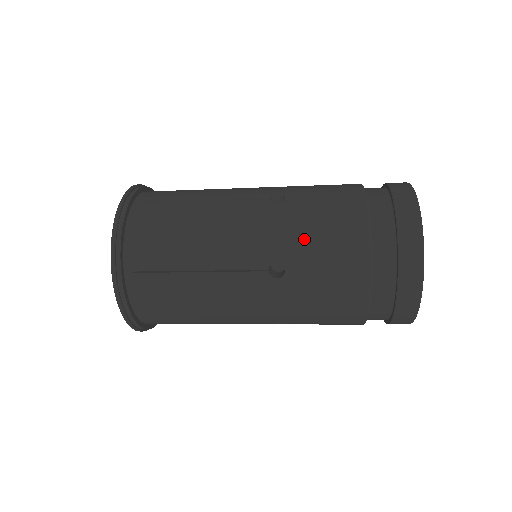
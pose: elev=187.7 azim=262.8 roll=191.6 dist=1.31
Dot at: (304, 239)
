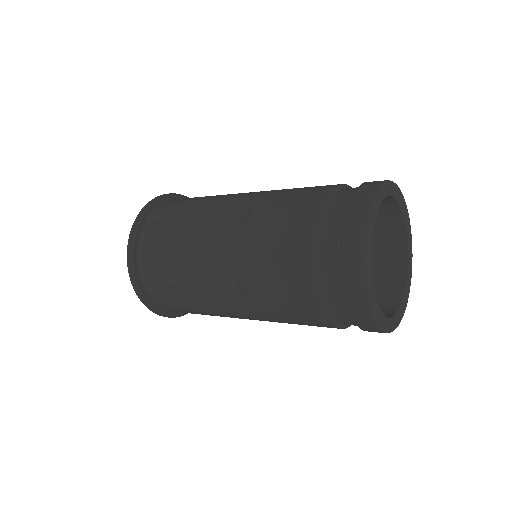
Dot at: (277, 197)
